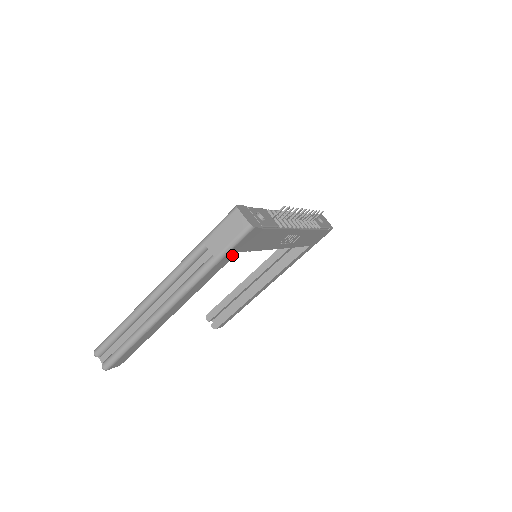
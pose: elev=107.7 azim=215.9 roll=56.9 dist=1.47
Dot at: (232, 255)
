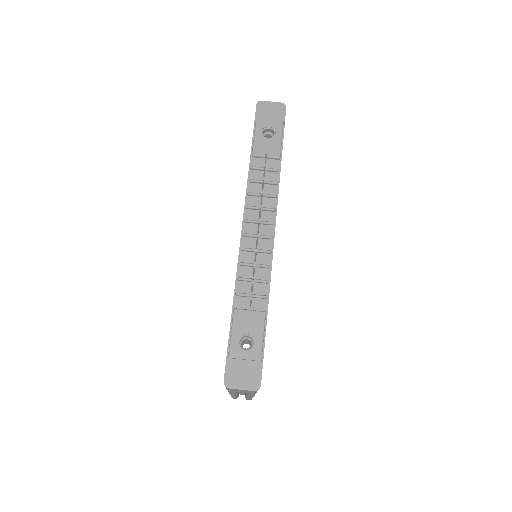
Dot at: occluded
